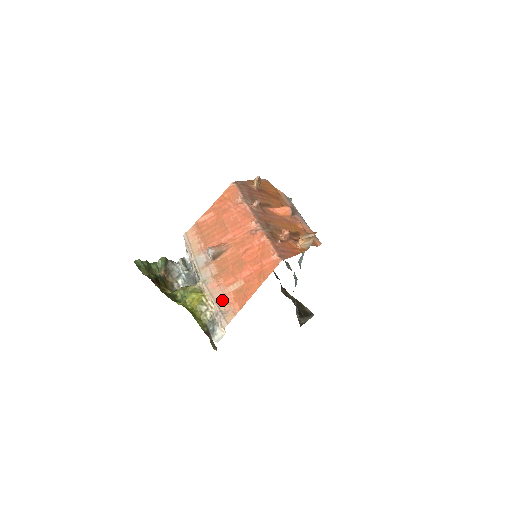
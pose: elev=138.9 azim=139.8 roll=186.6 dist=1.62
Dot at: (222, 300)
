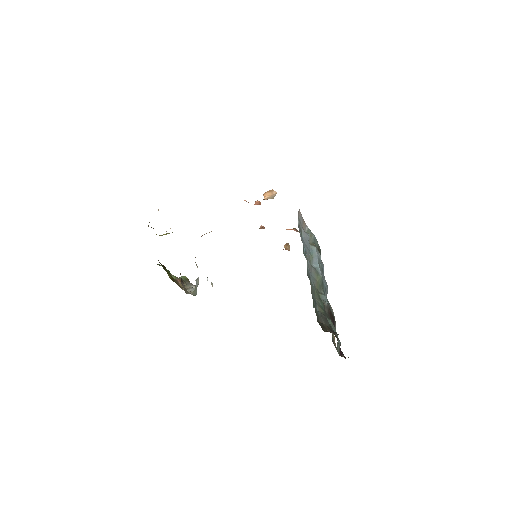
Dot at: occluded
